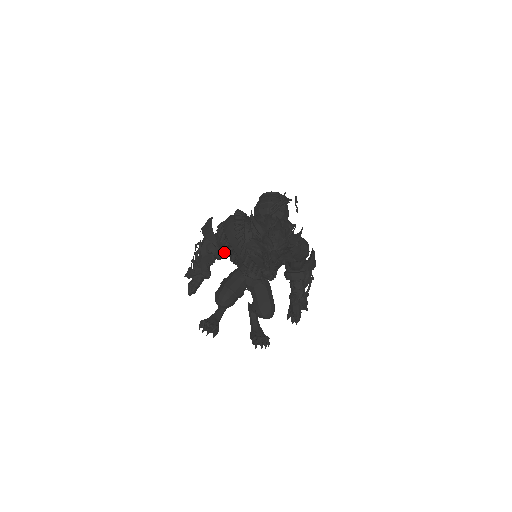
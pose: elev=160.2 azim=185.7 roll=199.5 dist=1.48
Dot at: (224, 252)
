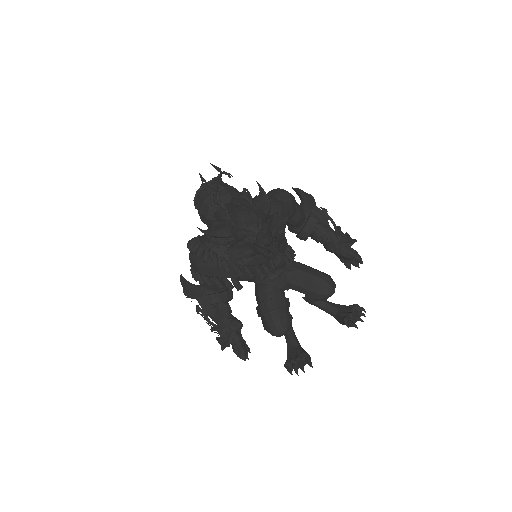
Dot at: (227, 288)
